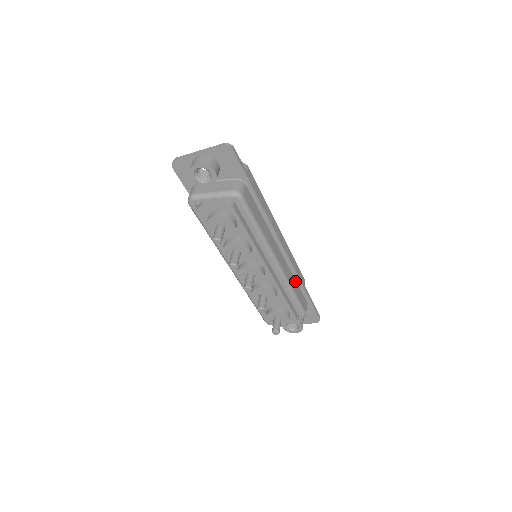
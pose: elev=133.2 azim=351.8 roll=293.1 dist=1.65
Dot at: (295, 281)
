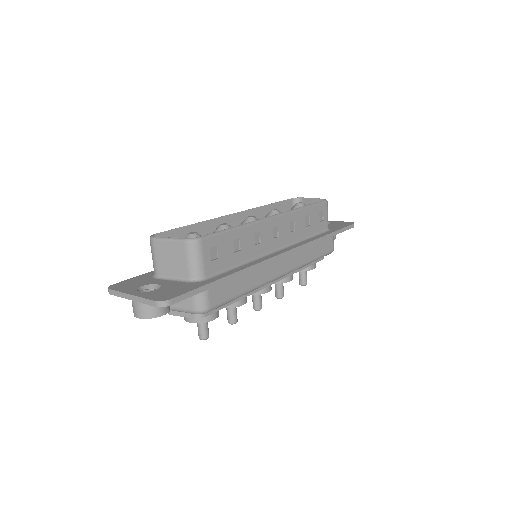
Dot at: (311, 246)
